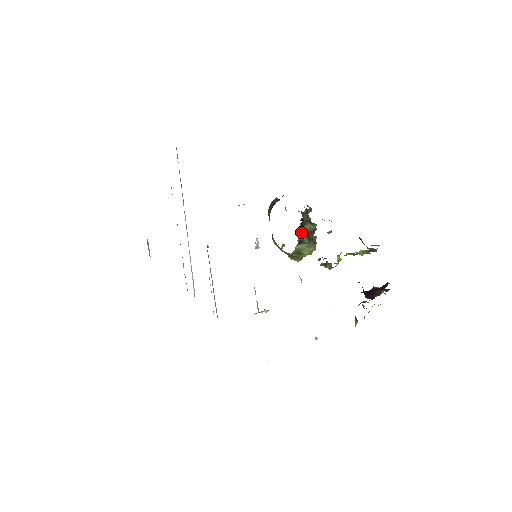
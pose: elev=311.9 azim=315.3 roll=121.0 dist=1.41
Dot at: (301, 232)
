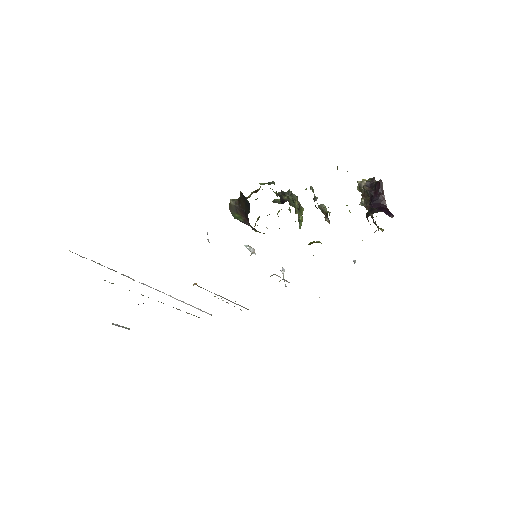
Dot at: (298, 216)
